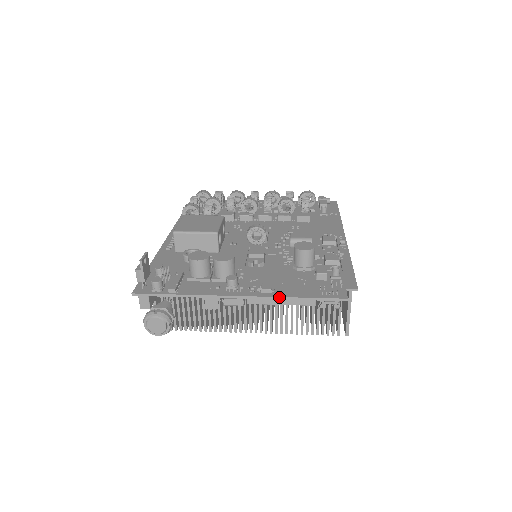
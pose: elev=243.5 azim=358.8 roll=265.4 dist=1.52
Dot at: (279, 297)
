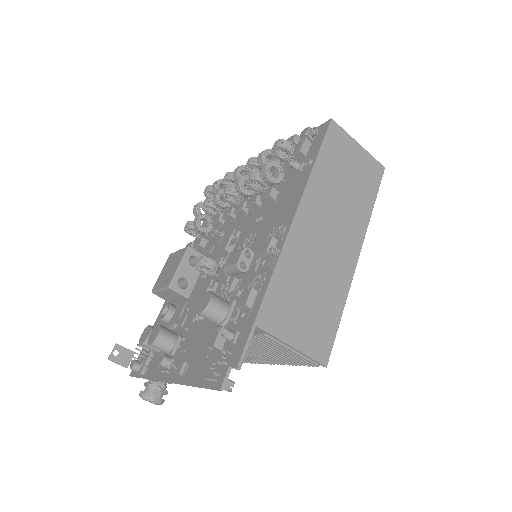
Dot at: (183, 384)
